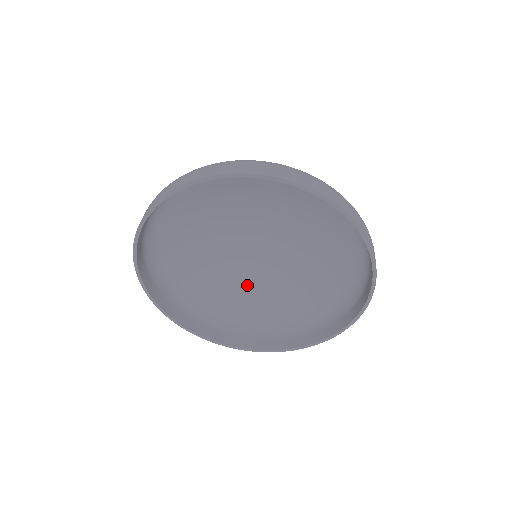
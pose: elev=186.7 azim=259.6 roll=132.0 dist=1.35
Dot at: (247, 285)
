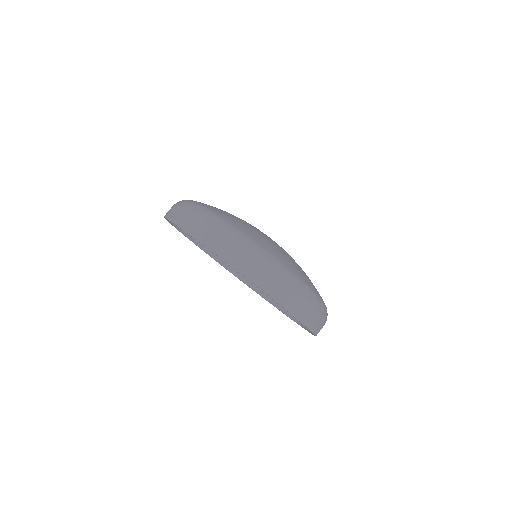
Dot at: occluded
